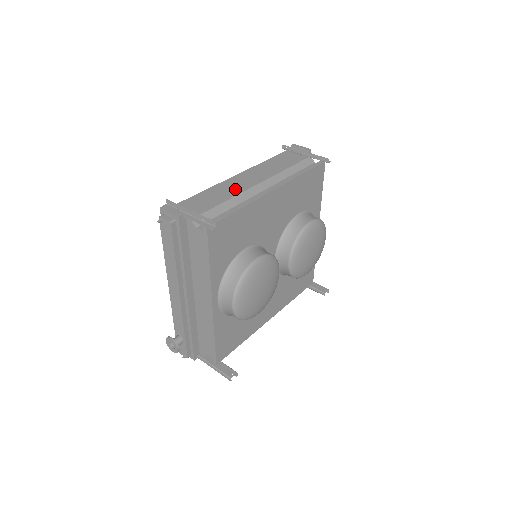
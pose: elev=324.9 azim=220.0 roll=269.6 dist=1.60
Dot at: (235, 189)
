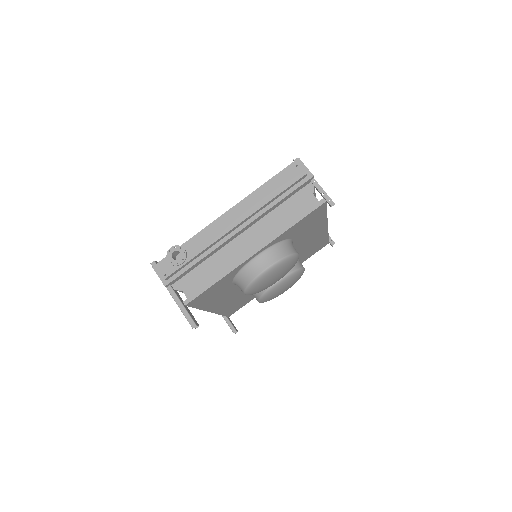
Dot at: occluded
